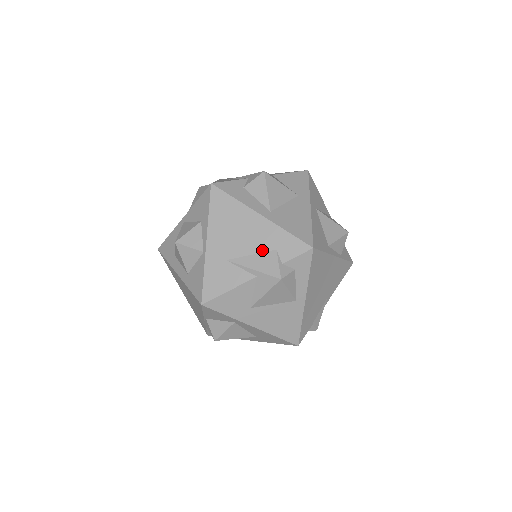
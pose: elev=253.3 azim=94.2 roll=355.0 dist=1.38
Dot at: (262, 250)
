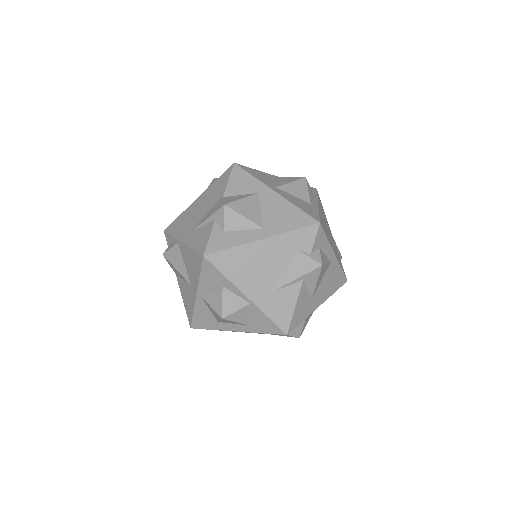
Dot at: (289, 260)
